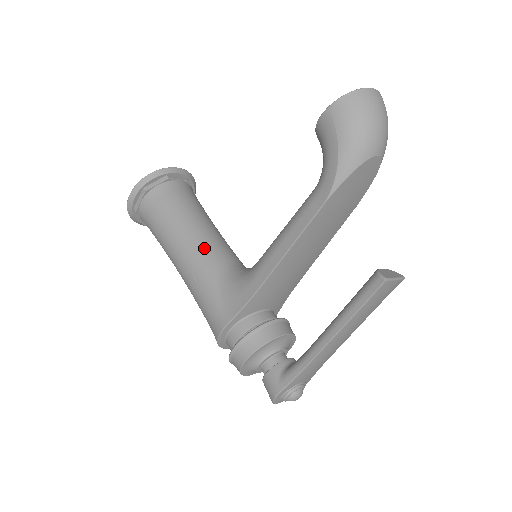
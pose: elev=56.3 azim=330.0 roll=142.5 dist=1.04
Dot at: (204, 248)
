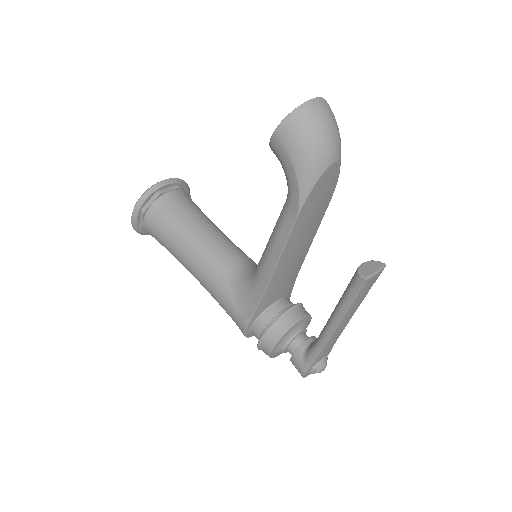
Dot at: (210, 256)
